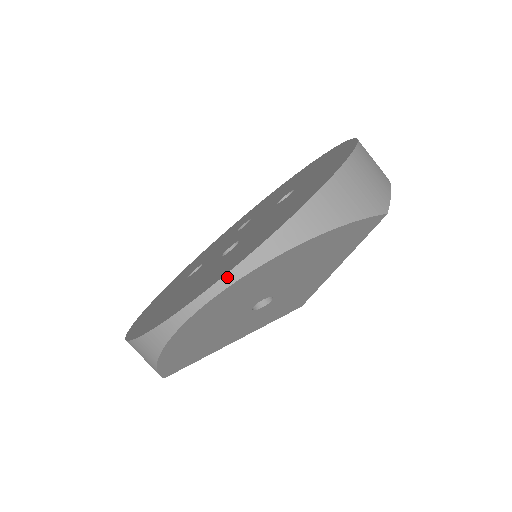
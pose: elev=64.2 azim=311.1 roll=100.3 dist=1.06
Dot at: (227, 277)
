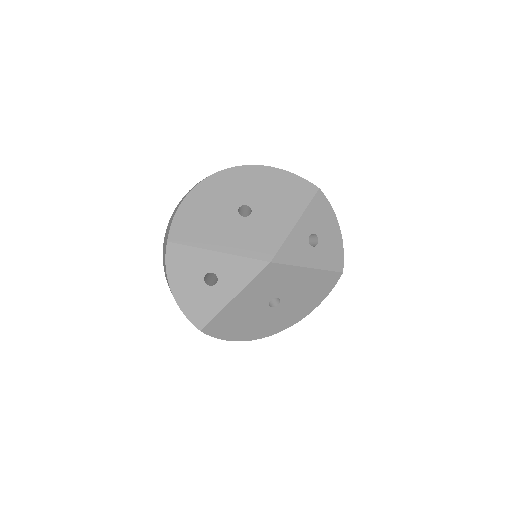
Dot at: (235, 167)
